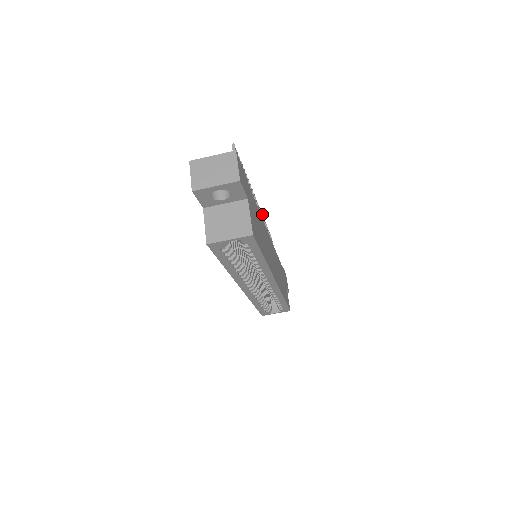
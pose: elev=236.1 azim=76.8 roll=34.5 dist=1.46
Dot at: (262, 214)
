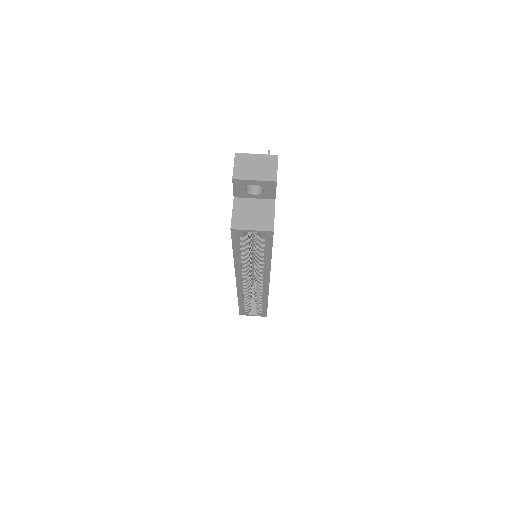
Dot at: occluded
